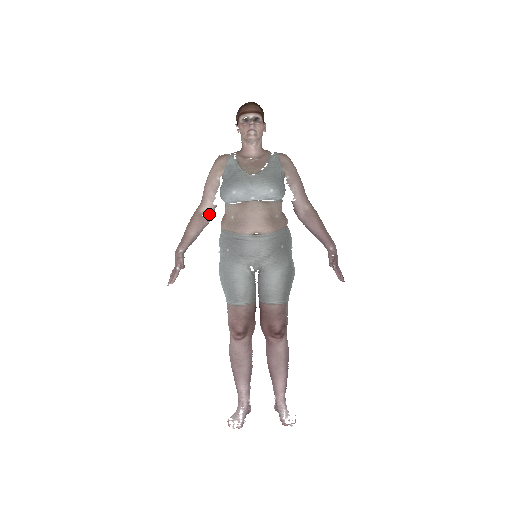
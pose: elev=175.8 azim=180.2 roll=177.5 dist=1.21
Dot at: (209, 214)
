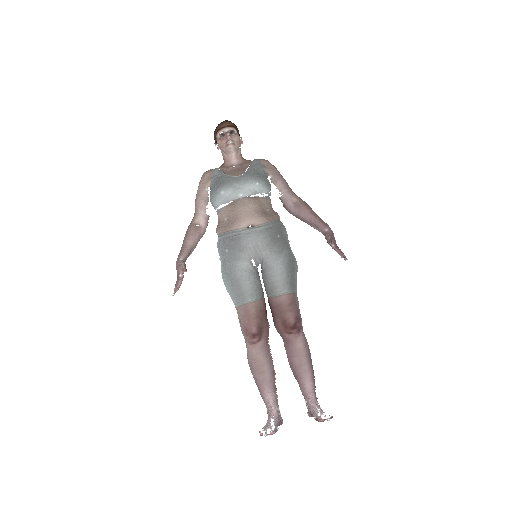
Dot at: (203, 223)
